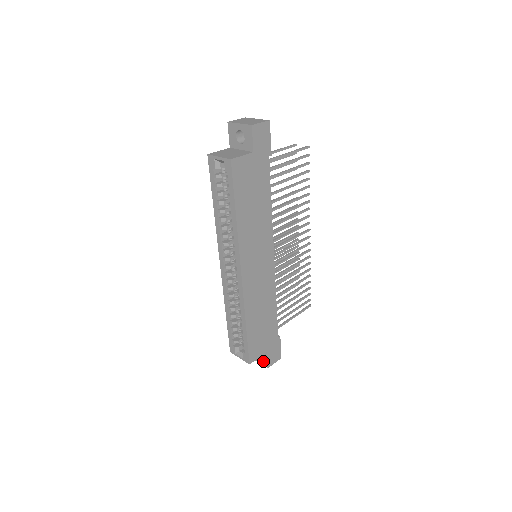
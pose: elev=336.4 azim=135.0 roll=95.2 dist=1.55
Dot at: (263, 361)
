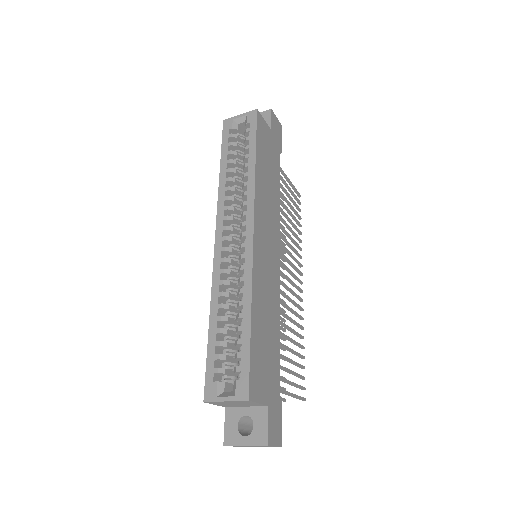
Dot at: (257, 434)
